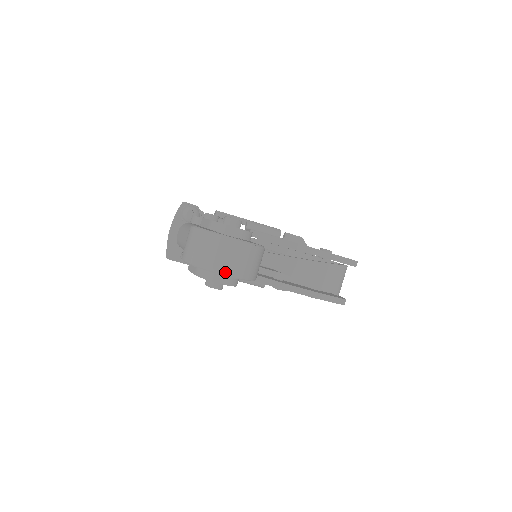
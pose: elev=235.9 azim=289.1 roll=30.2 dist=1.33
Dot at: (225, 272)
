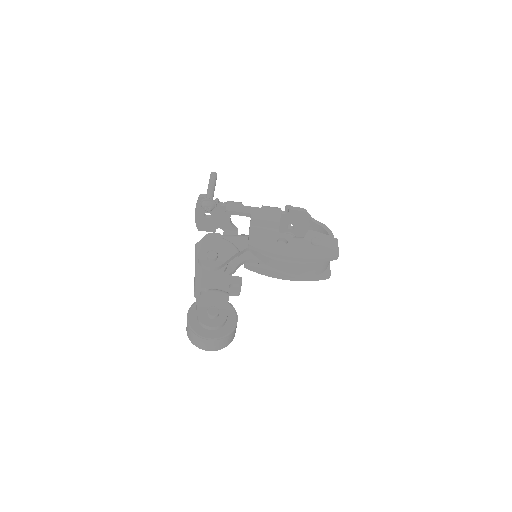
Dot at: (209, 350)
